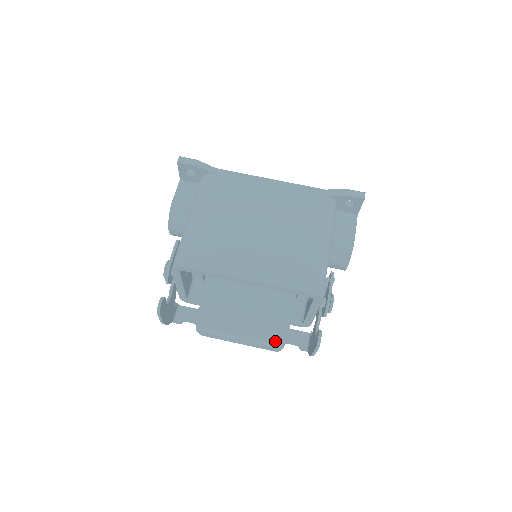
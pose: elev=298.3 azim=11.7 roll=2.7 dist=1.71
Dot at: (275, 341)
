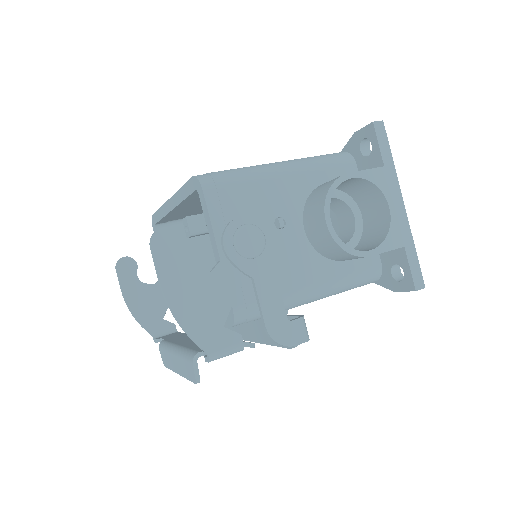
Dot at: (195, 349)
